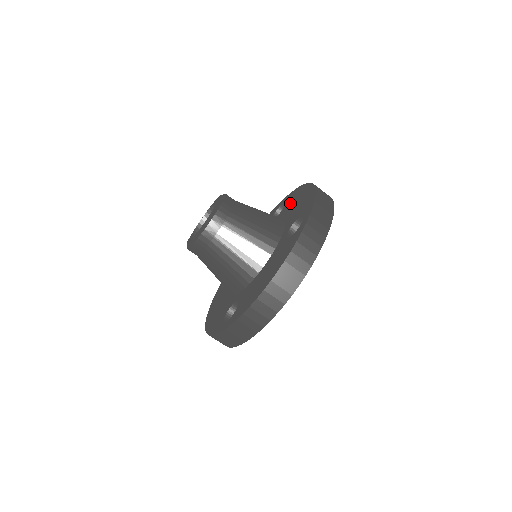
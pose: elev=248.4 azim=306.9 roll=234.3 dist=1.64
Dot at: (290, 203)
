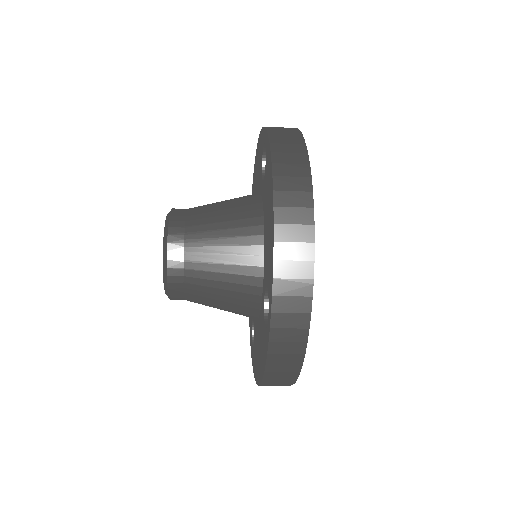
Dot at: (266, 187)
